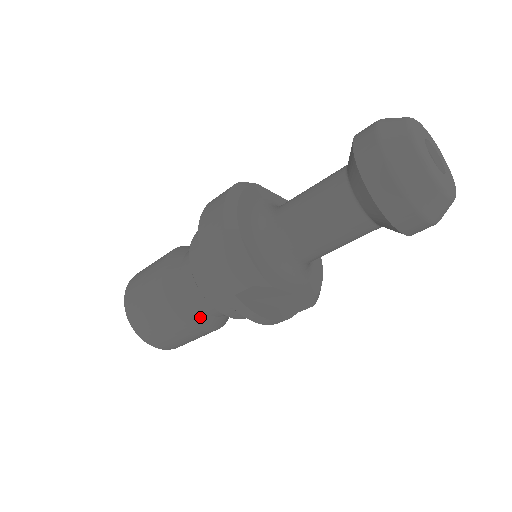
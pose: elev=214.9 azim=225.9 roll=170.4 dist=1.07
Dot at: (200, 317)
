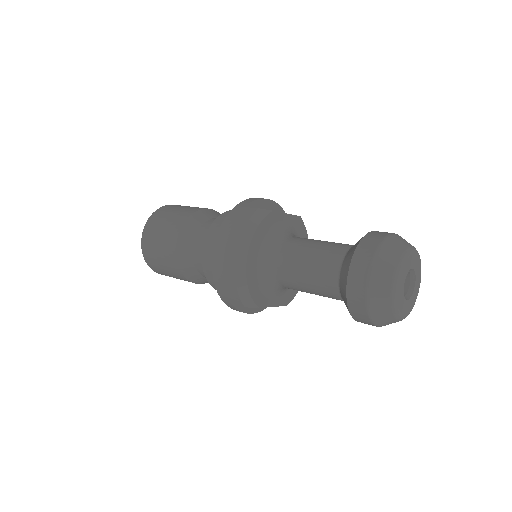
Dot at: (201, 279)
